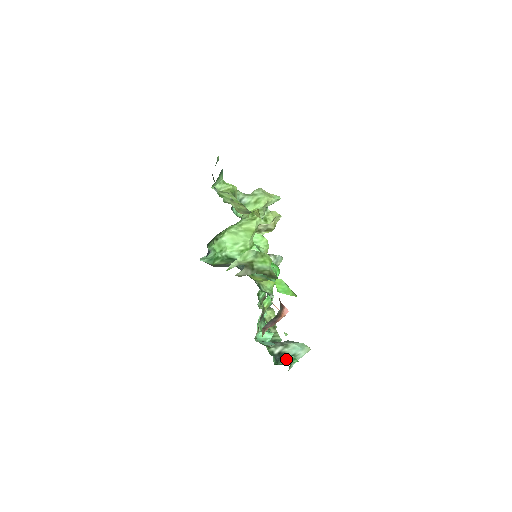
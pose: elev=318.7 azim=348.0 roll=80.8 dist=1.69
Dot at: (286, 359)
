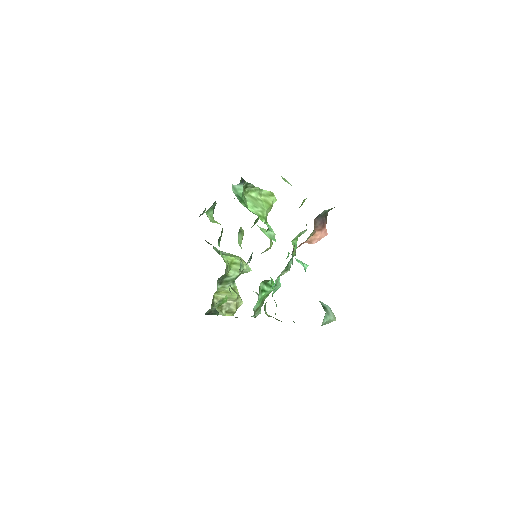
Dot at: occluded
